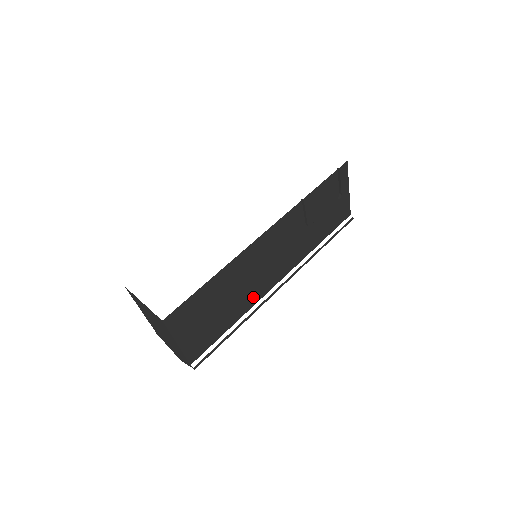
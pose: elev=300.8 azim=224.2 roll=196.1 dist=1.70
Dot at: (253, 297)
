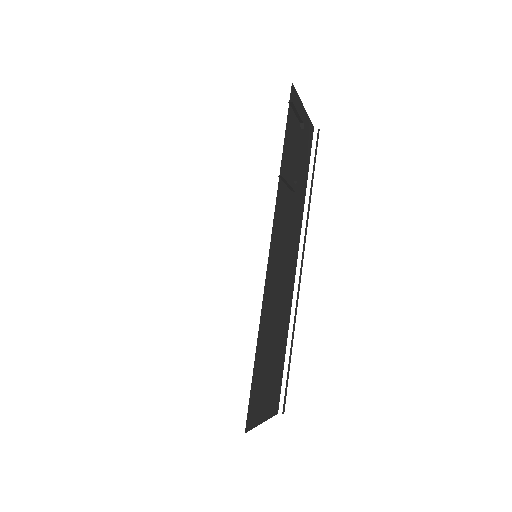
Dot at: (287, 304)
